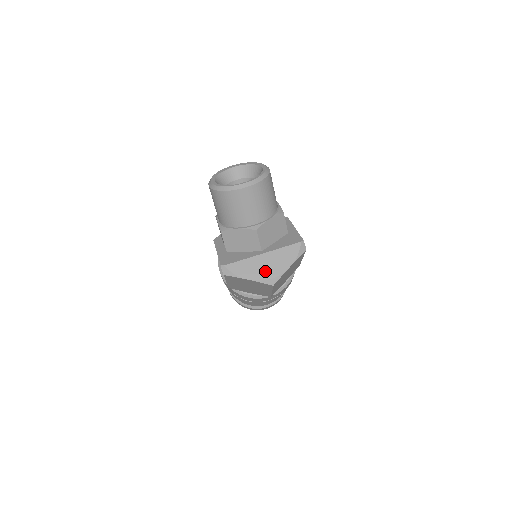
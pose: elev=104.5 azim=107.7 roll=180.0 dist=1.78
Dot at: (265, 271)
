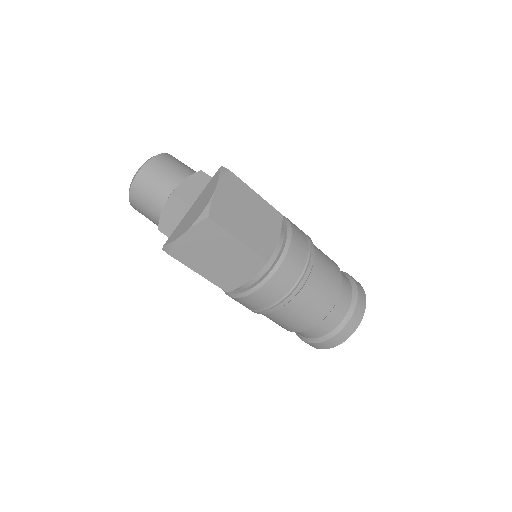
Dot at: (195, 214)
